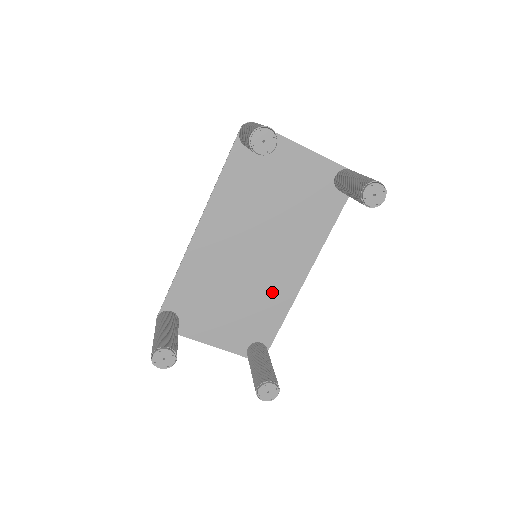
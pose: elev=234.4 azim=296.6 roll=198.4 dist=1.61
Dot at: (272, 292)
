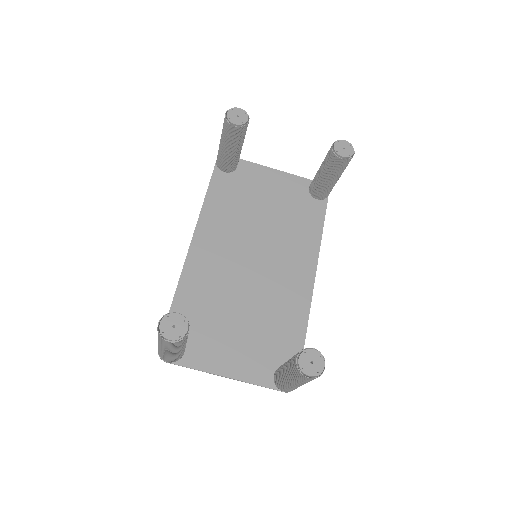
Dot at: (283, 302)
